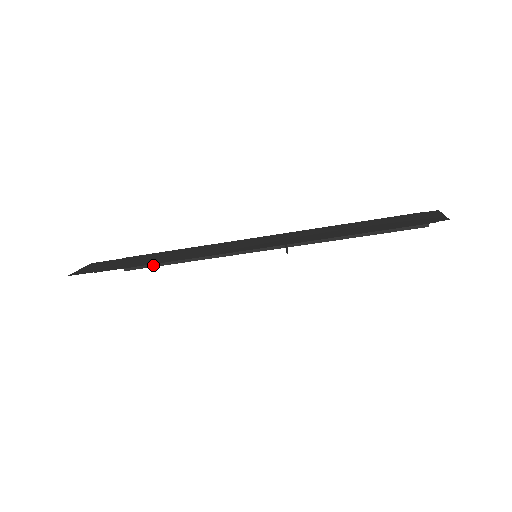
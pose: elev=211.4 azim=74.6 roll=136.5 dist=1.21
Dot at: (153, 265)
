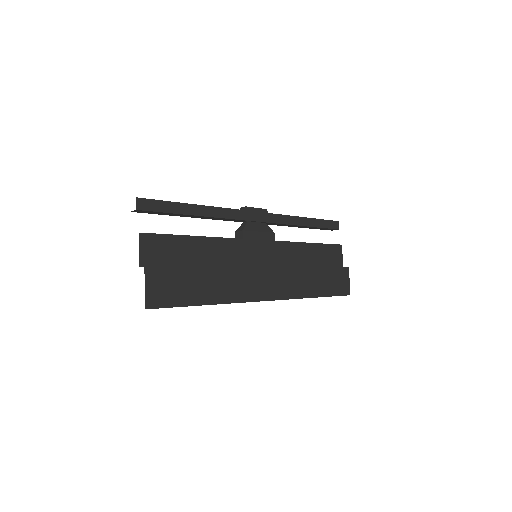
Dot at: (163, 214)
